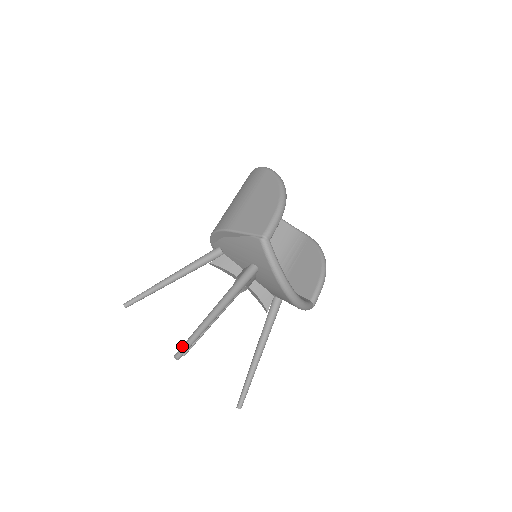
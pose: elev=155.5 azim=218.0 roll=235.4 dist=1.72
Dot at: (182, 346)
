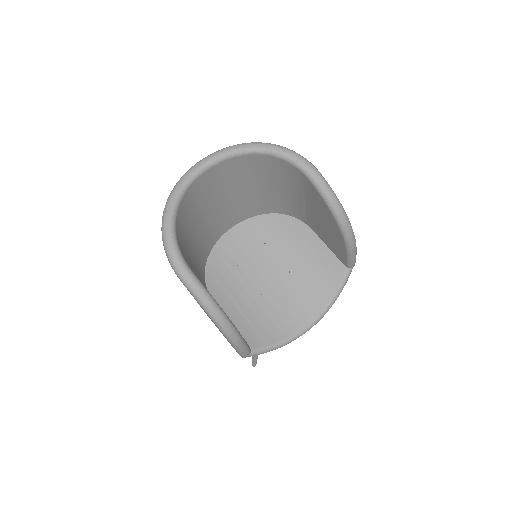
Dot at: (252, 362)
